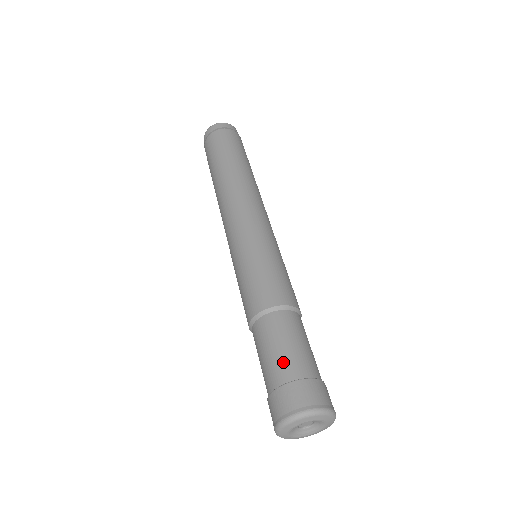
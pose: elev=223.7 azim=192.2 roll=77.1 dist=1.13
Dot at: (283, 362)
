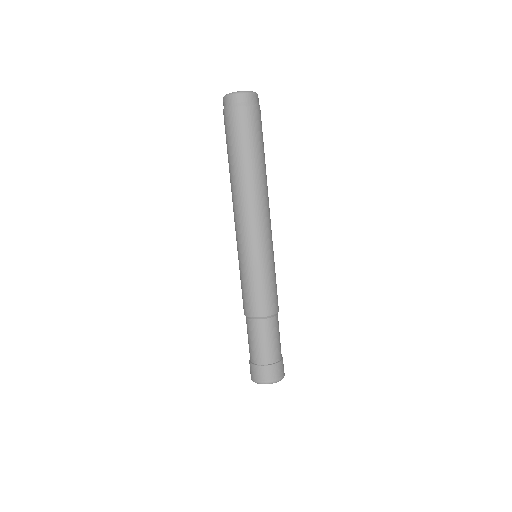
Dot at: (275, 351)
